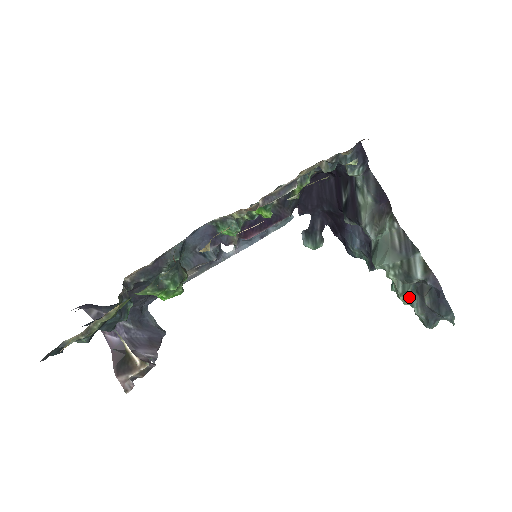
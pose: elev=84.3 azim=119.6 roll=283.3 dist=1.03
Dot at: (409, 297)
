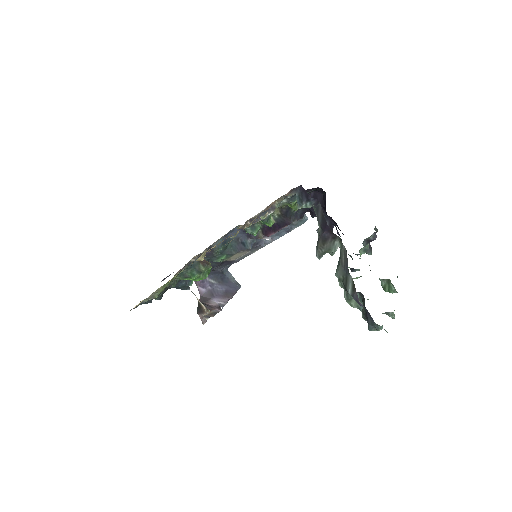
Dot at: (356, 303)
